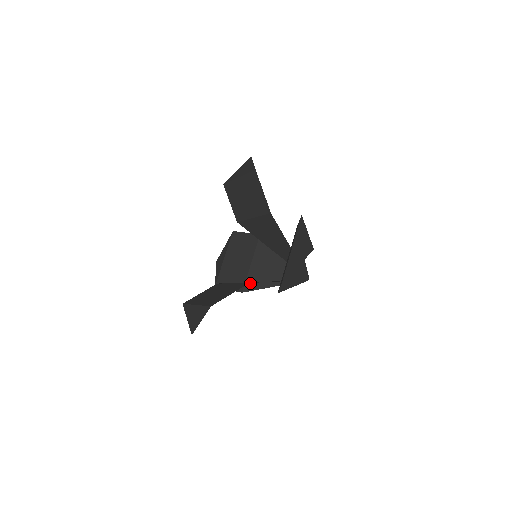
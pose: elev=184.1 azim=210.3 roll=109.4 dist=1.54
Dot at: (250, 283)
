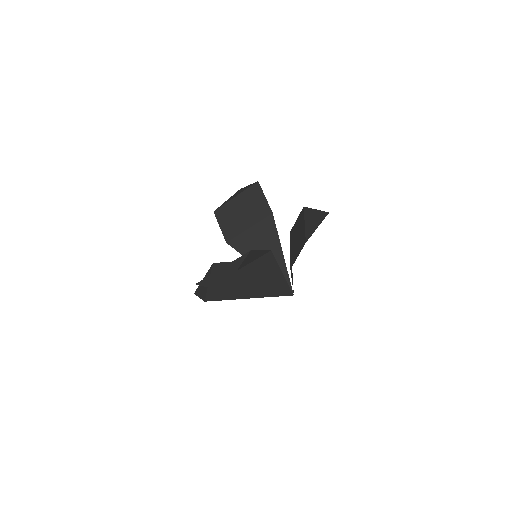
Dot at: (243, 293)
